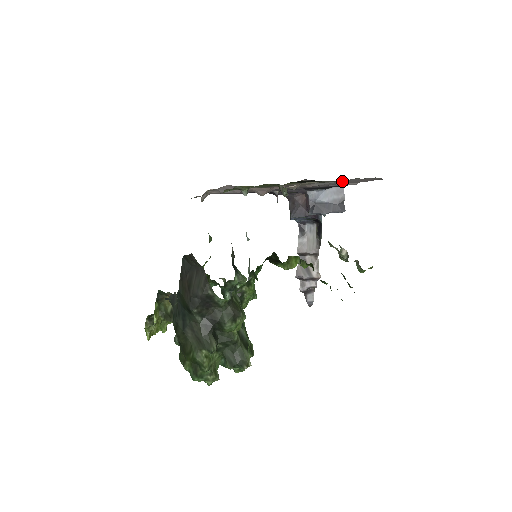
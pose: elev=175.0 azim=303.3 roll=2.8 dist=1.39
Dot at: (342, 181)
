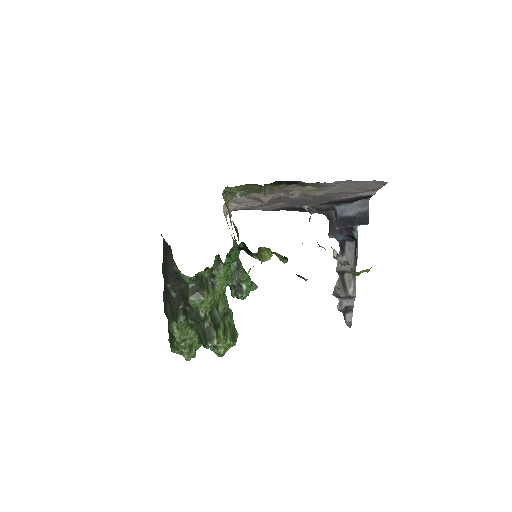
Dot at: (344, 187)
